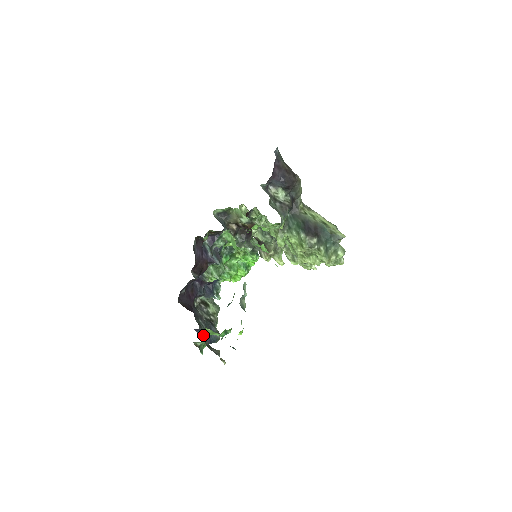
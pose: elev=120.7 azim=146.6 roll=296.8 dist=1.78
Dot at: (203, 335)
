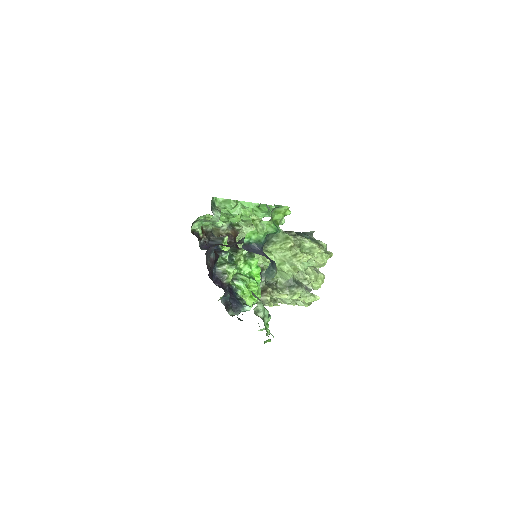
Dot at: (256, 251)
